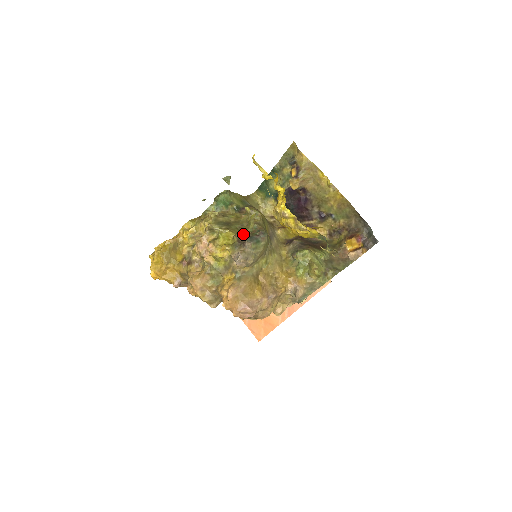
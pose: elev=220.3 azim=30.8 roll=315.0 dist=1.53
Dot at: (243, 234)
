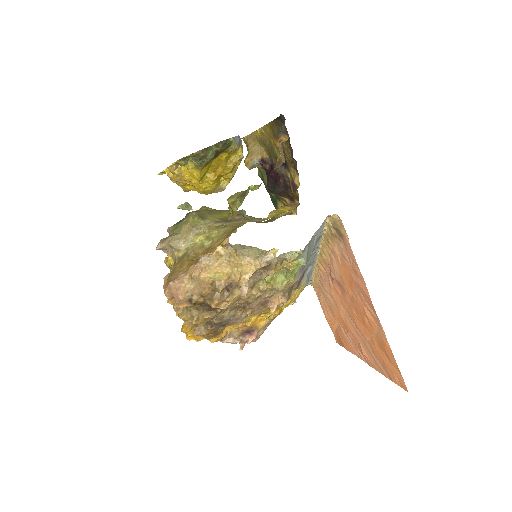
Dot at: occluded
